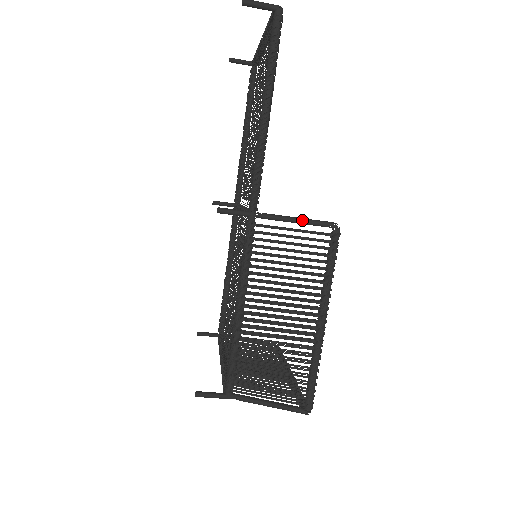
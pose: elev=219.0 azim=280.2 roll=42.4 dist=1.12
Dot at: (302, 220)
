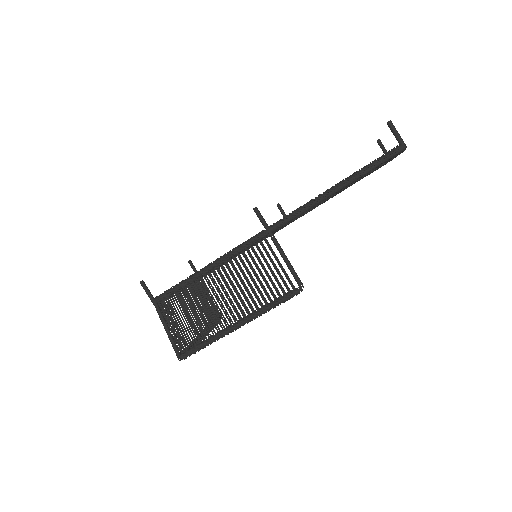
Dot at: (289, 263)
